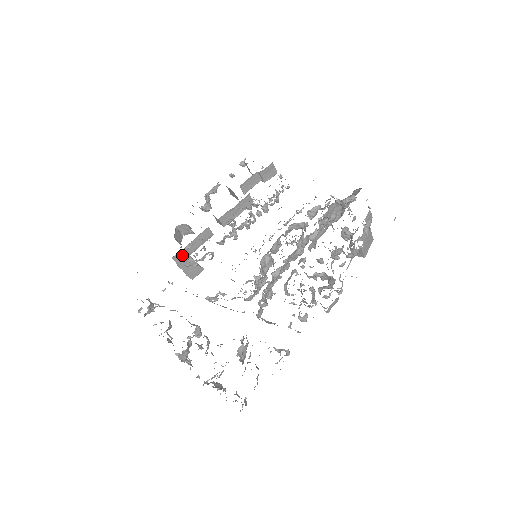
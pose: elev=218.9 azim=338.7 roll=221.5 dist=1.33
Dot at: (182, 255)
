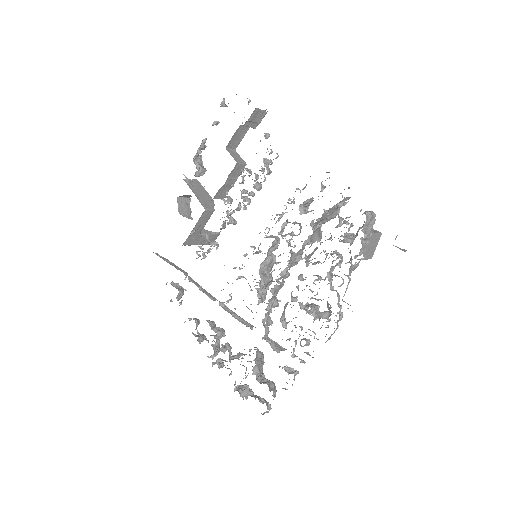
Dot at: (191, 239)
